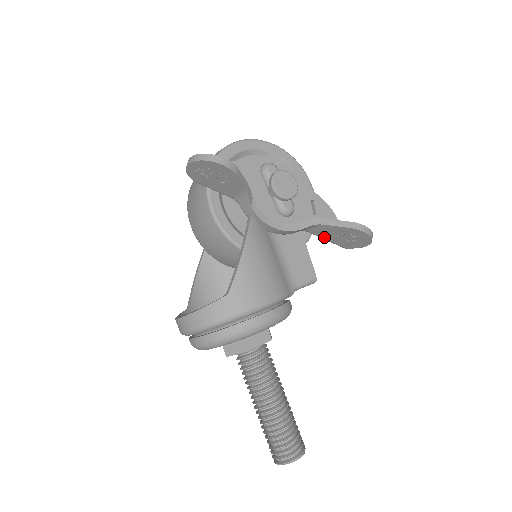
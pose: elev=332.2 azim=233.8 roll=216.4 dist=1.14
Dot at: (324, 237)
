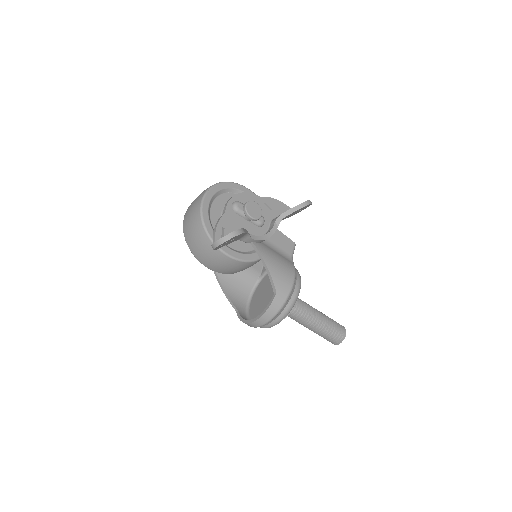
Dot at: occluded
